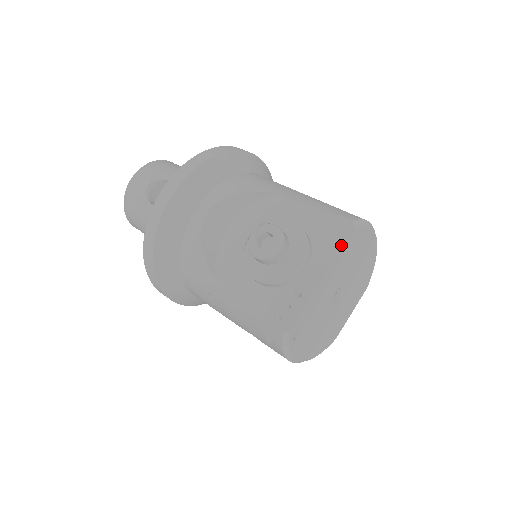
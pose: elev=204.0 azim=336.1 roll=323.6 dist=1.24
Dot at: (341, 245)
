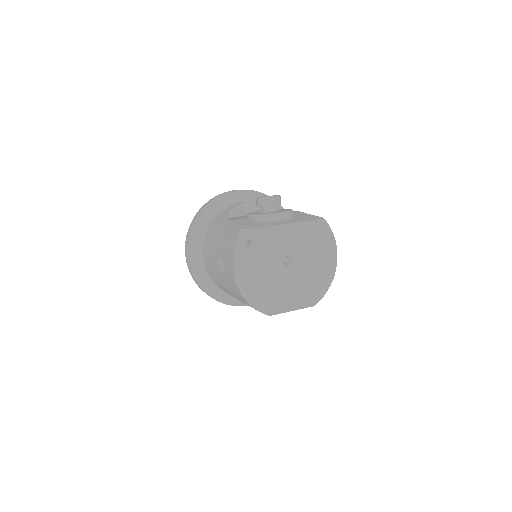
Dot at: (309, 220)
